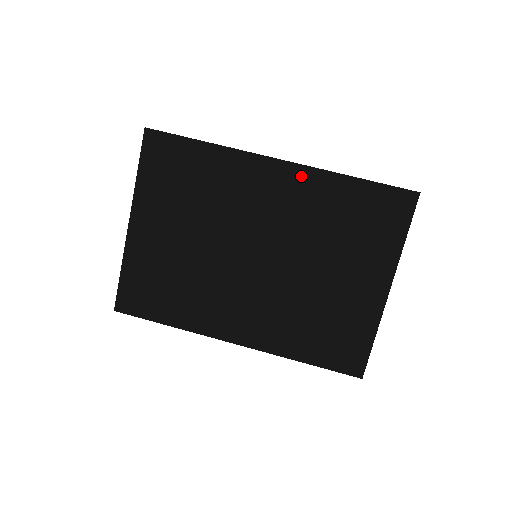
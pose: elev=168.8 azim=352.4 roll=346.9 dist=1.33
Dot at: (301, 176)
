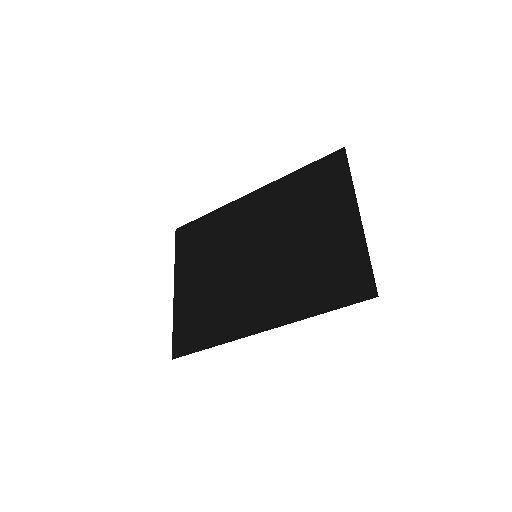
Dot at: (267, 191)
